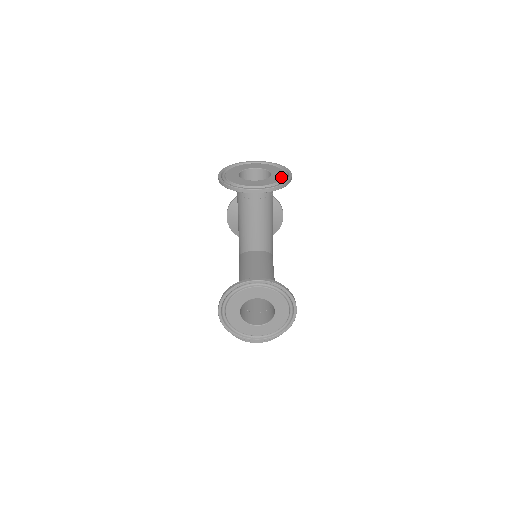
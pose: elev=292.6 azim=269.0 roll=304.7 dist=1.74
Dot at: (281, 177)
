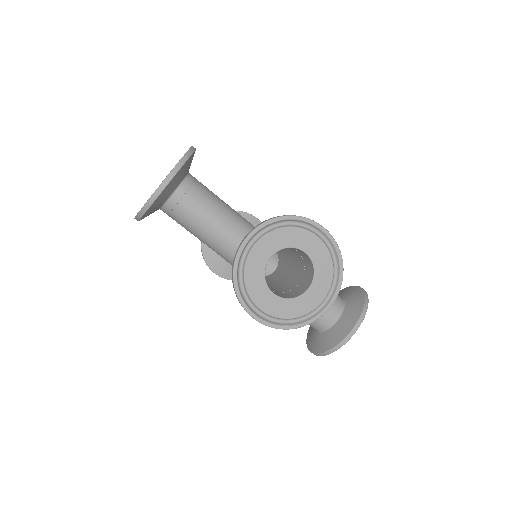
Dot at: (325, 251)
